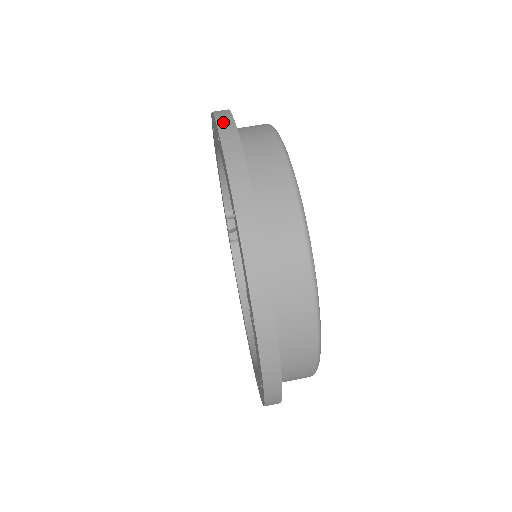
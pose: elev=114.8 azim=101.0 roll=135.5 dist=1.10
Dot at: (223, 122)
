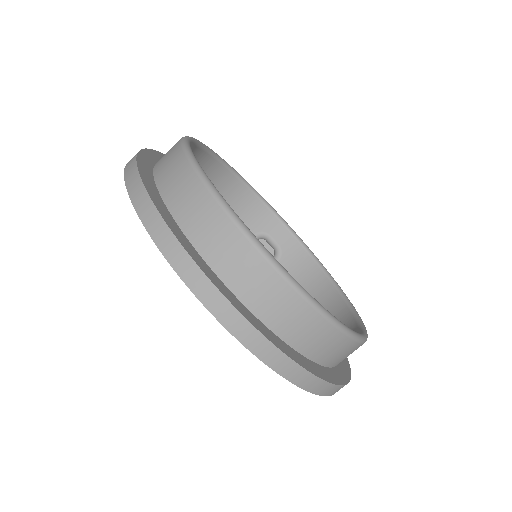
Dot at: occluded
